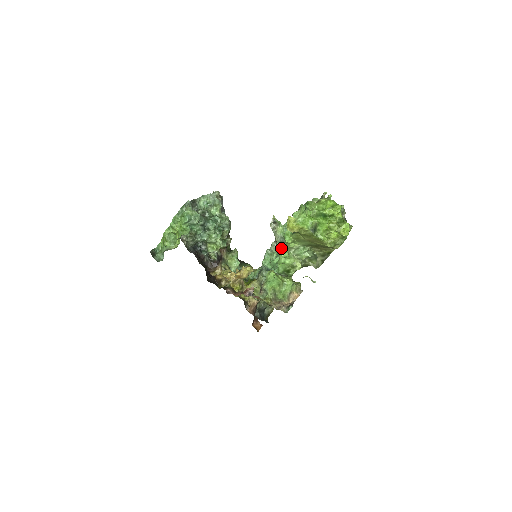
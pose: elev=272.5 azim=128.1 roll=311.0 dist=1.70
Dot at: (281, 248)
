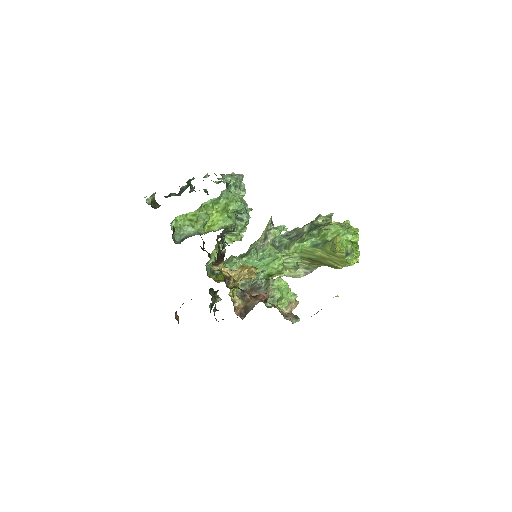
Dot at: (281, 254)
